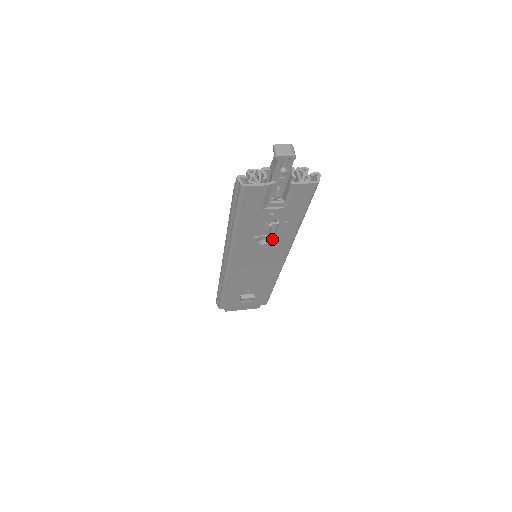
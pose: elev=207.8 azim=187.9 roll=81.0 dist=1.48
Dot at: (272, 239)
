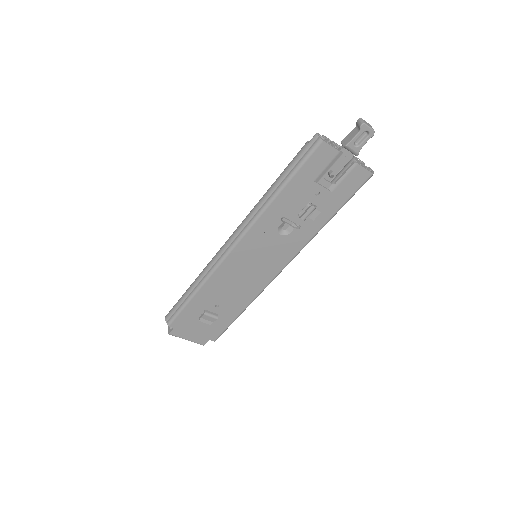
Dot at: (292, 231)
